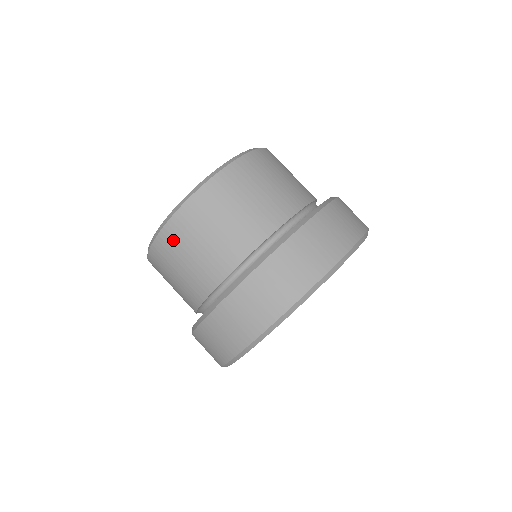
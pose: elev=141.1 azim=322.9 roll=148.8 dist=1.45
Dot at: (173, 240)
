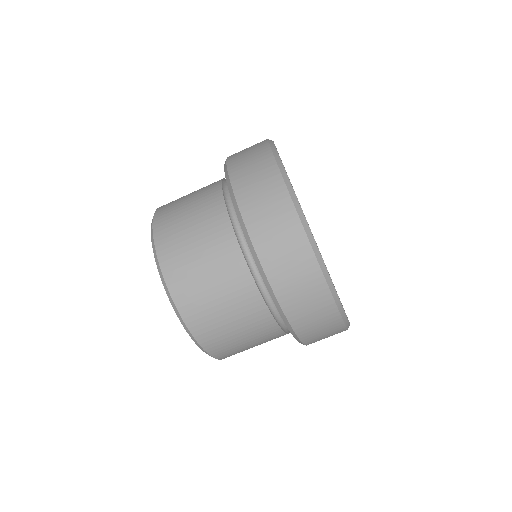
Dot at: (169, 238)
